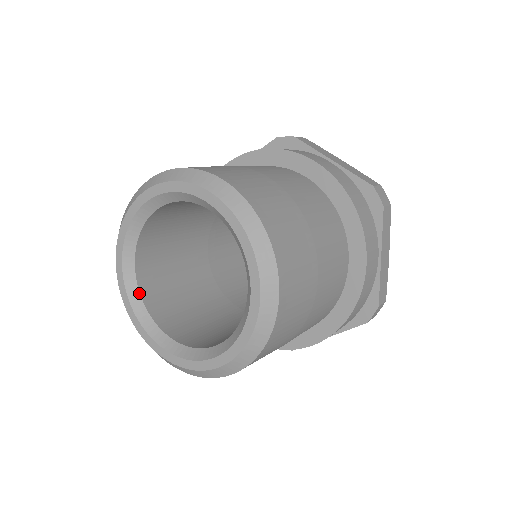
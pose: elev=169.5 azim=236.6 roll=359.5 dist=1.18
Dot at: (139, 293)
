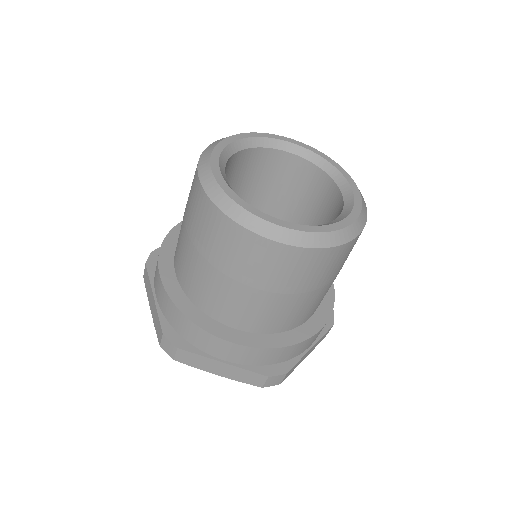
Dot at: occluded
